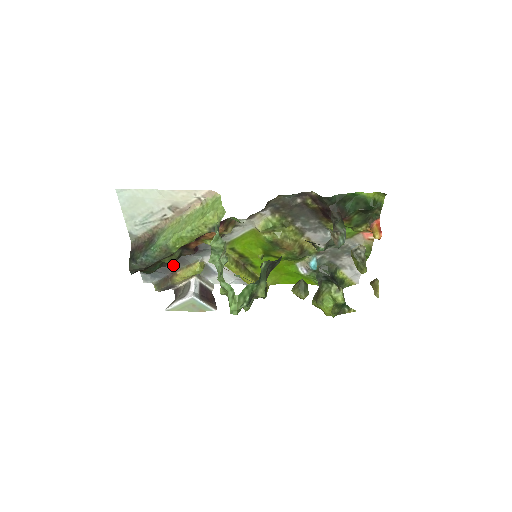
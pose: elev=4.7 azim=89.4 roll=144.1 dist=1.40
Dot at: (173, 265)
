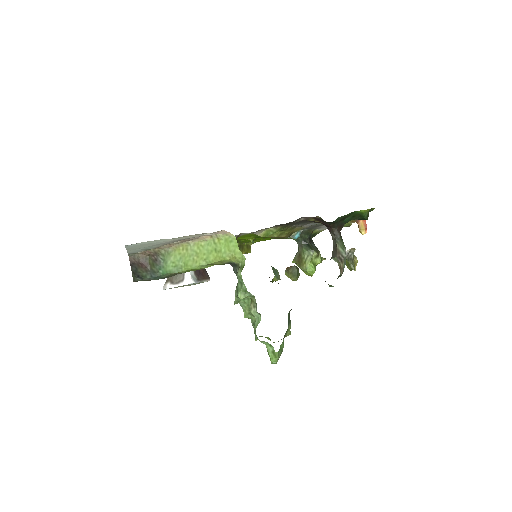
Dot at: occluded
